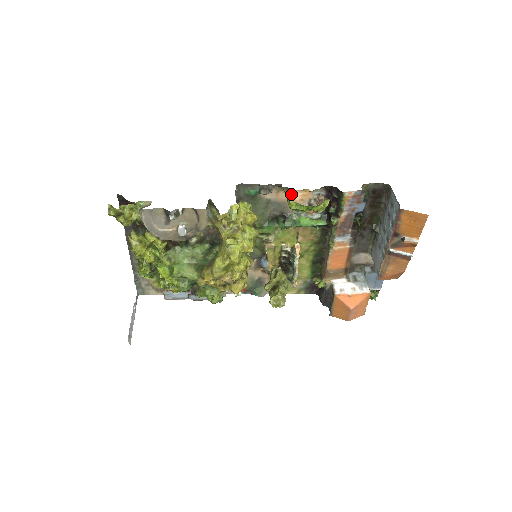
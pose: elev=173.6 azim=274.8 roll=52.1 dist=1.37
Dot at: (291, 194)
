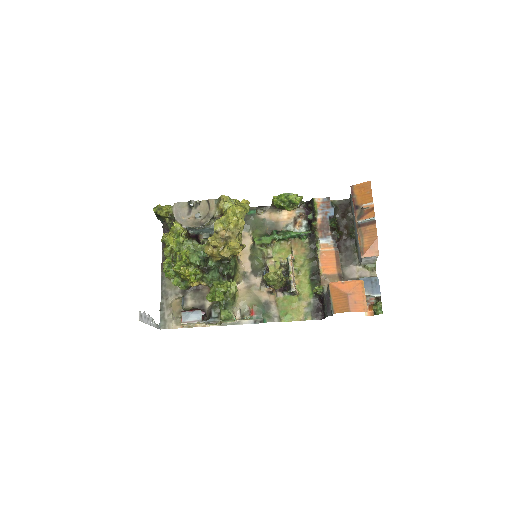
Dot at: (280, 214)
